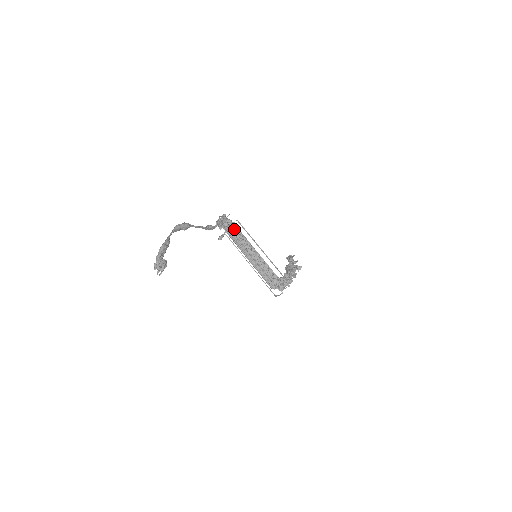
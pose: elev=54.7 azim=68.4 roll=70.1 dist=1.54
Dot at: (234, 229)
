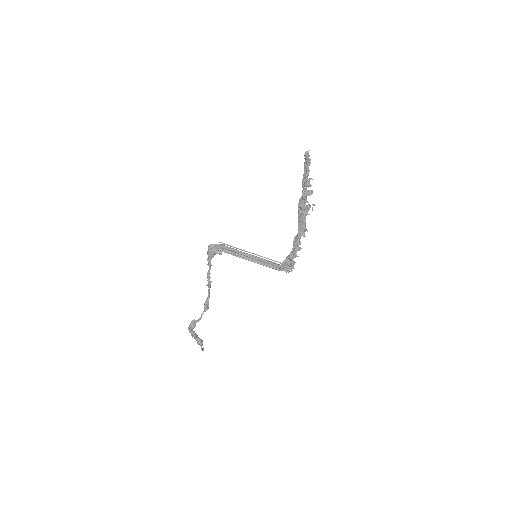
Dot at: occluded
